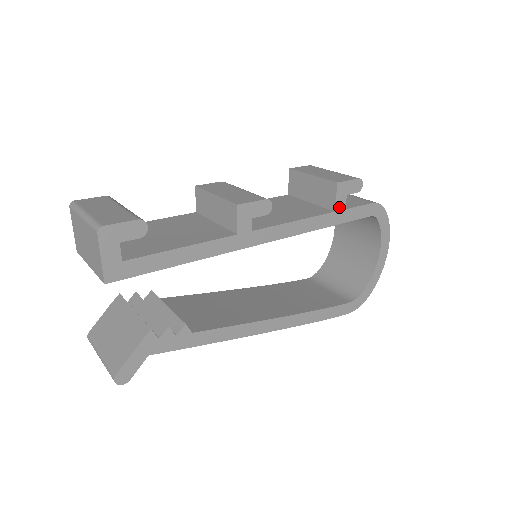
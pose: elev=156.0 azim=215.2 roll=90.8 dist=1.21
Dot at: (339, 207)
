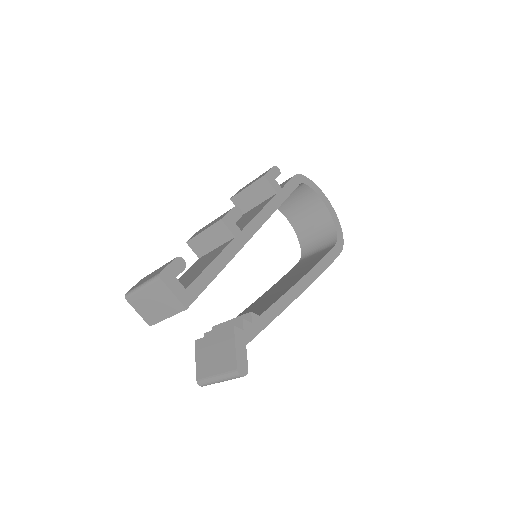
Dot at: (277, 189)
